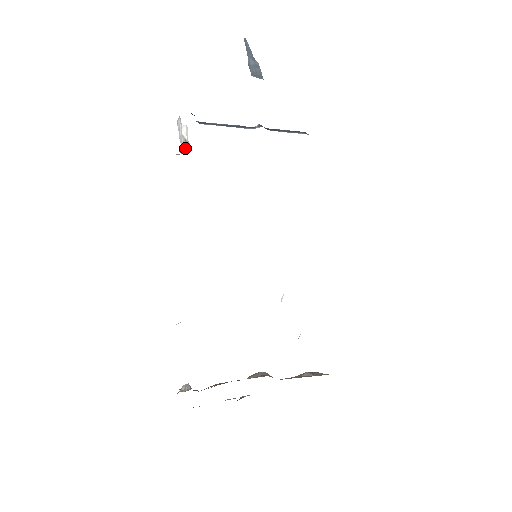
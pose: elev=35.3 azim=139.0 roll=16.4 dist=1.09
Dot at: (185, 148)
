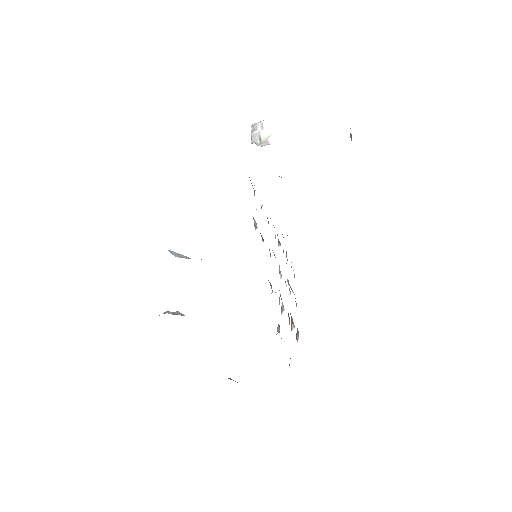
Dot at: (259, 143)
